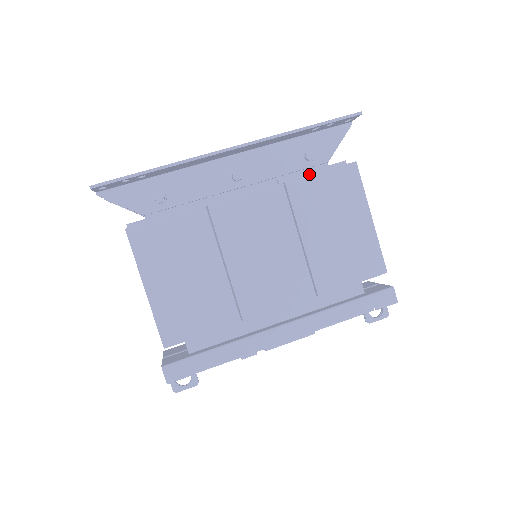
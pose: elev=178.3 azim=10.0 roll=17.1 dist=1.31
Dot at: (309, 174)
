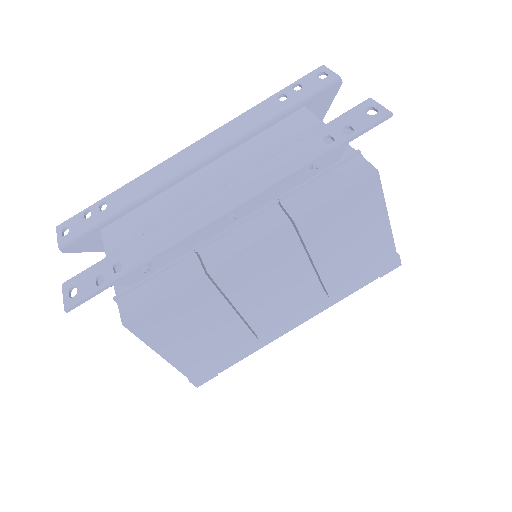
Dot at: (316, 181)
